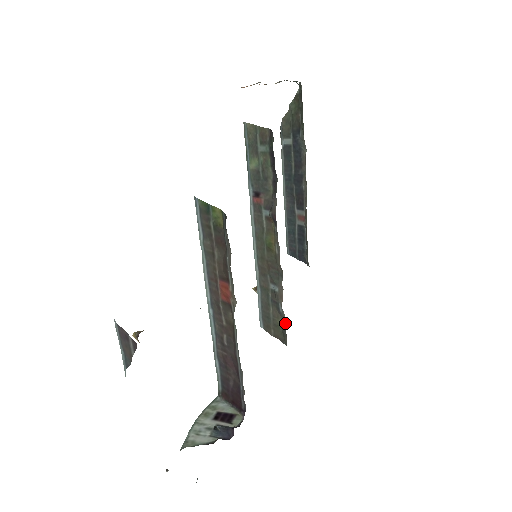
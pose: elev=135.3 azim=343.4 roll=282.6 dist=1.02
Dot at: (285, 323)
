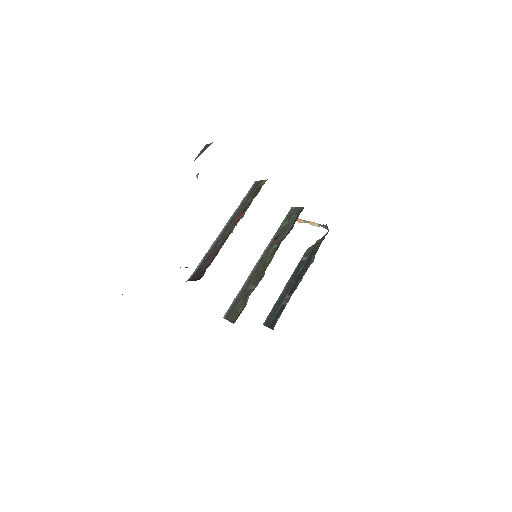
Dot at: occluded
